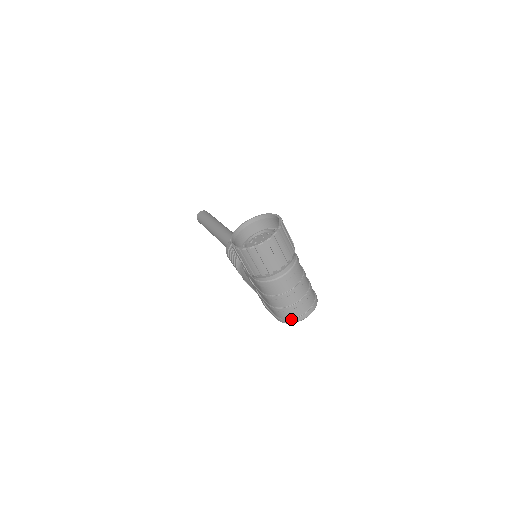
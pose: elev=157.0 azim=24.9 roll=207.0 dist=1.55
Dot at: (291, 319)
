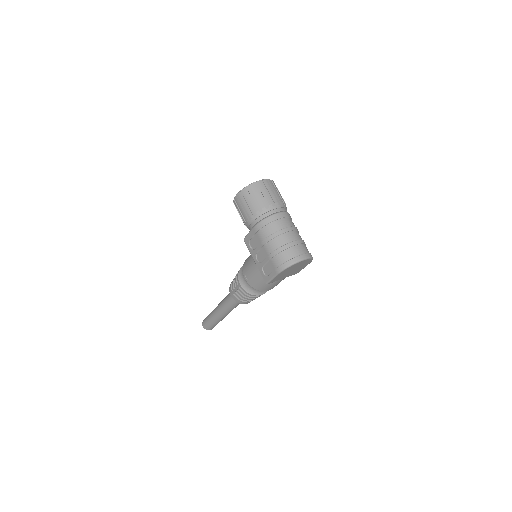
Dot at: (289, 260)
